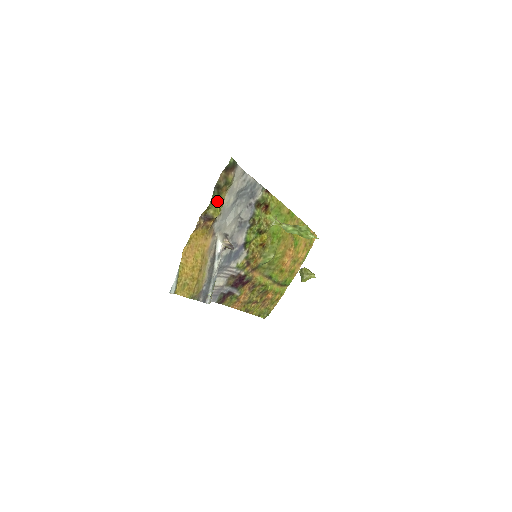
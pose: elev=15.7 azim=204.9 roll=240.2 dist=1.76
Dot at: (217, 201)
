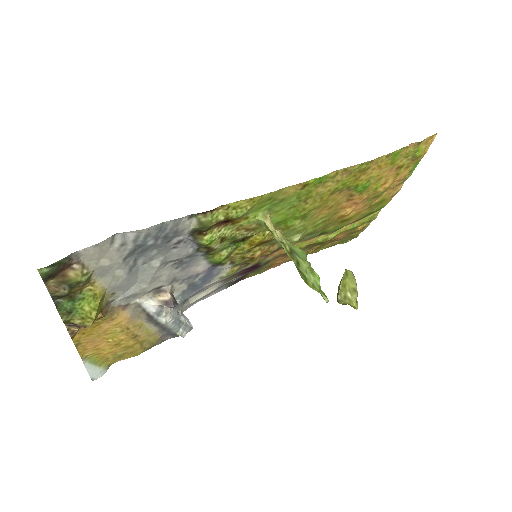
Dot at: (78, 306)
